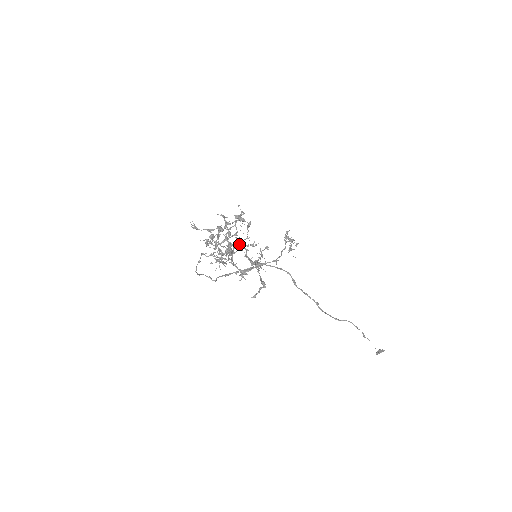
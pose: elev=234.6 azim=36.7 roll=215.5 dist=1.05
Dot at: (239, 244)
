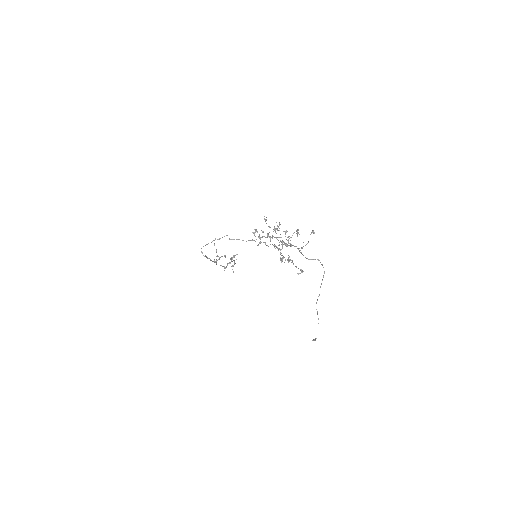
Dot at: occluded
